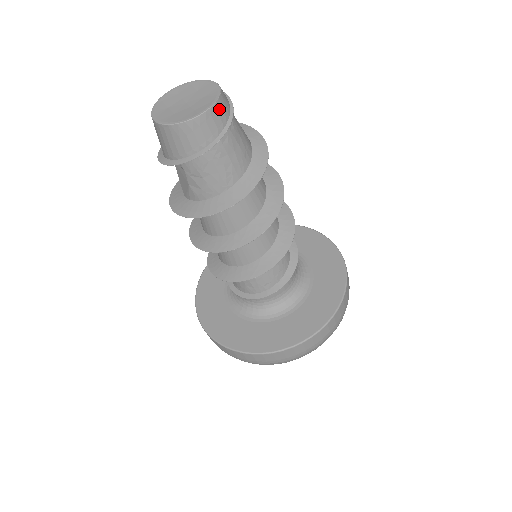
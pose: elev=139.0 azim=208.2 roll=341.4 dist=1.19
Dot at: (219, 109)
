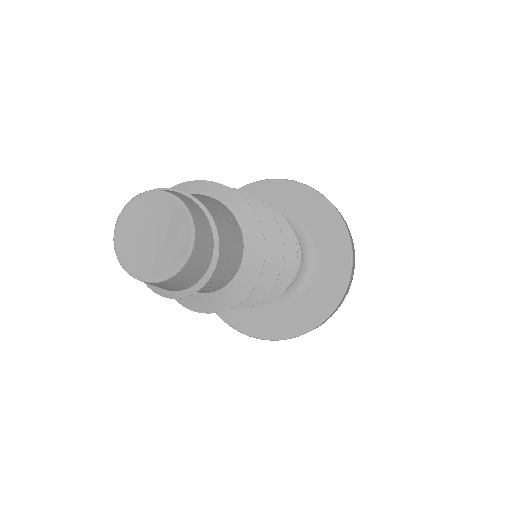
Dot at: (200, 228)
